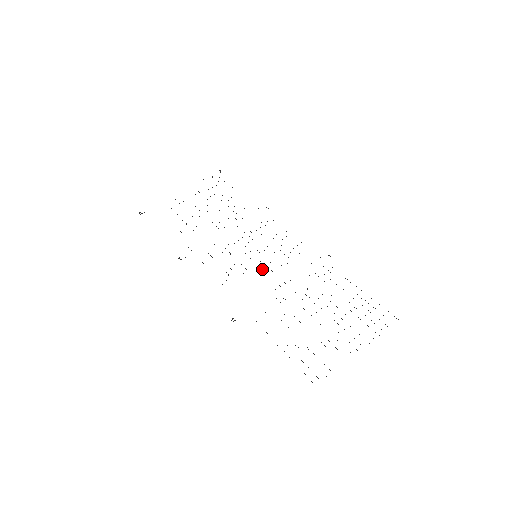
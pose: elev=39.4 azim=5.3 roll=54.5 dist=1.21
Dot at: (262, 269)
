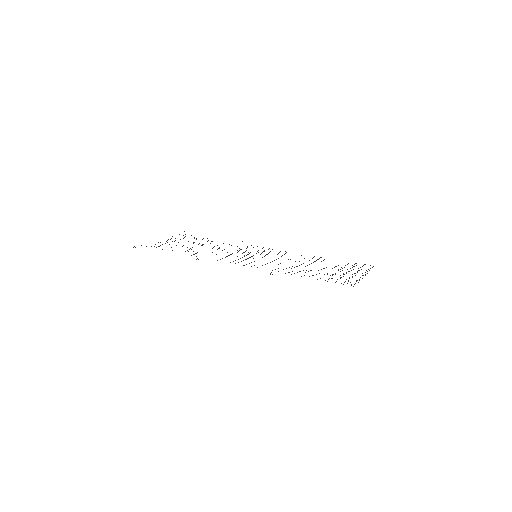
Dot at: occluded
